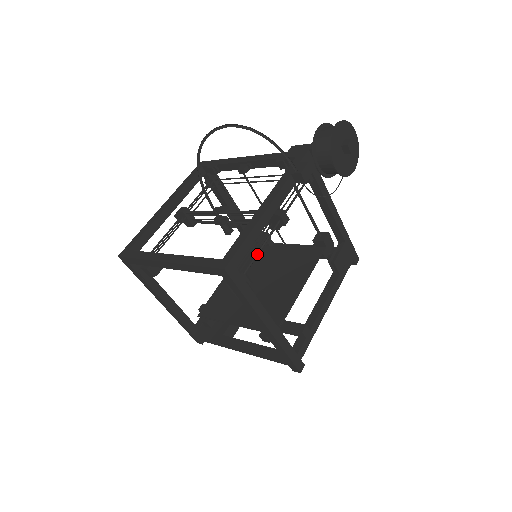
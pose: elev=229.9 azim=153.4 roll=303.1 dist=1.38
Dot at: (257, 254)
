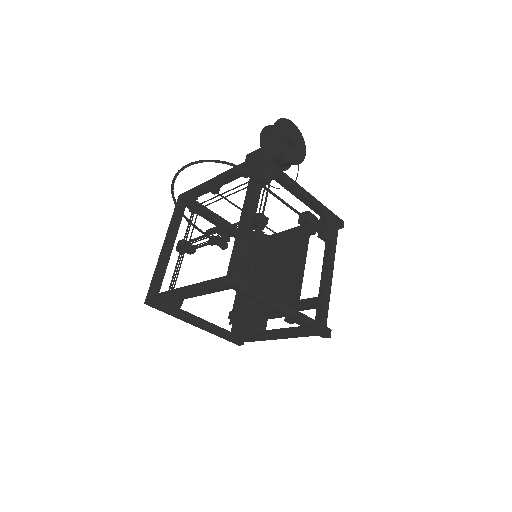
Dot at: (253, 259)
